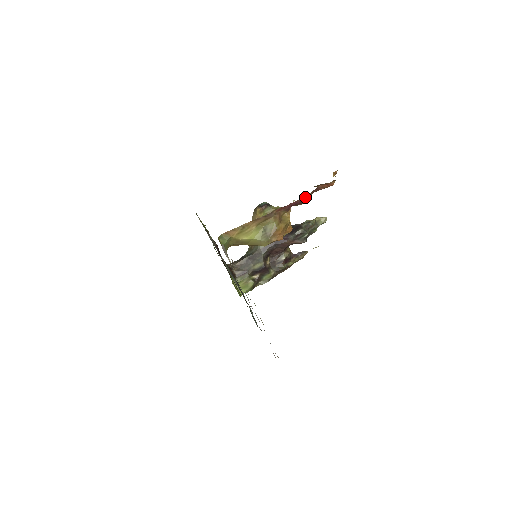
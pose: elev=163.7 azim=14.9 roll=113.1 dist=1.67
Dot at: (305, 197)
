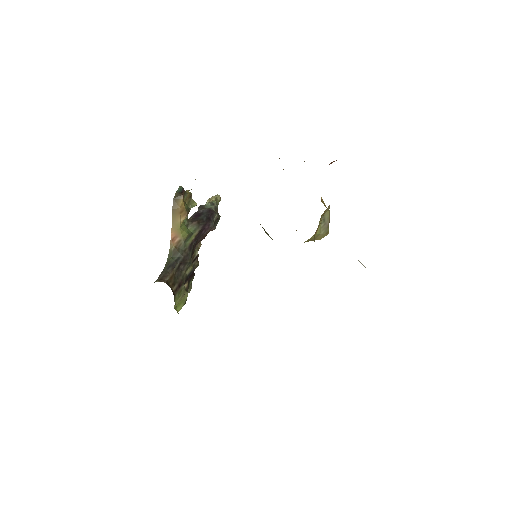
Dot at: occluded
